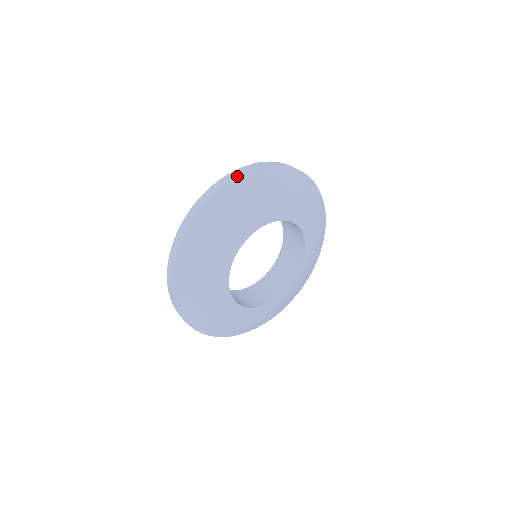
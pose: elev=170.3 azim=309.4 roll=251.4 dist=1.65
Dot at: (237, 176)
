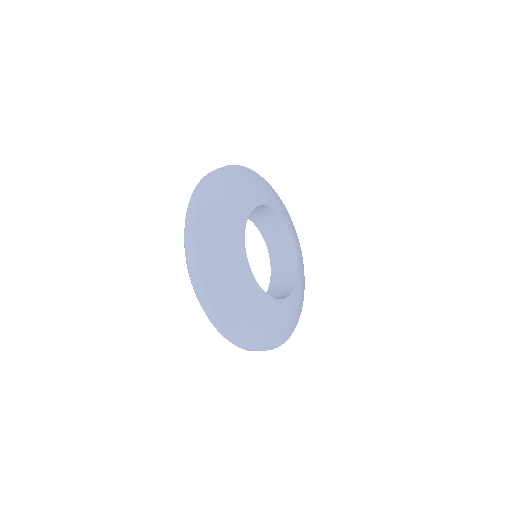
Dot at: (199, 194)
